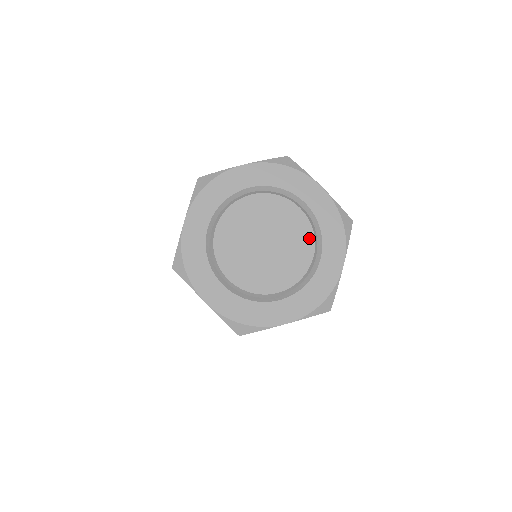
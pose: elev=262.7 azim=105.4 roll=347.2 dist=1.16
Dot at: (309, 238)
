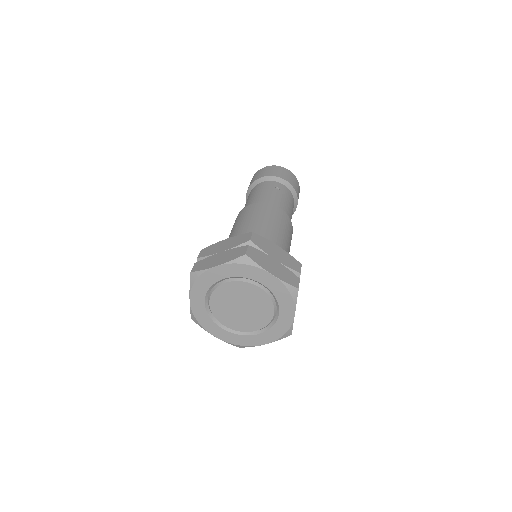
Dot at: (263, 324)
